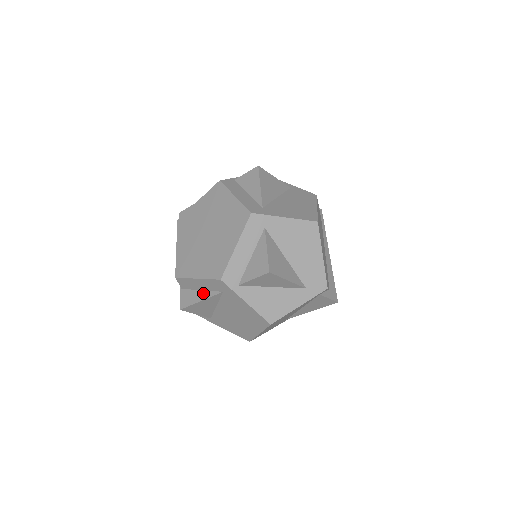
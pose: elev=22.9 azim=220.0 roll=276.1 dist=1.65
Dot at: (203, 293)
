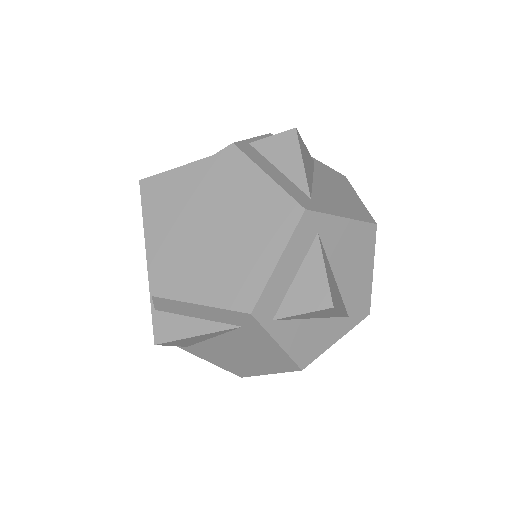
Dot at: (201, 323)
